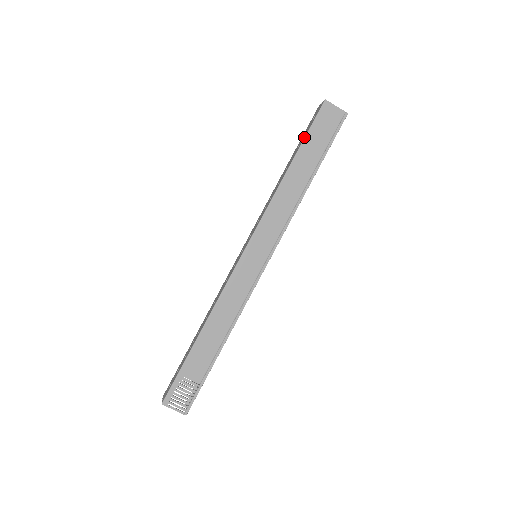
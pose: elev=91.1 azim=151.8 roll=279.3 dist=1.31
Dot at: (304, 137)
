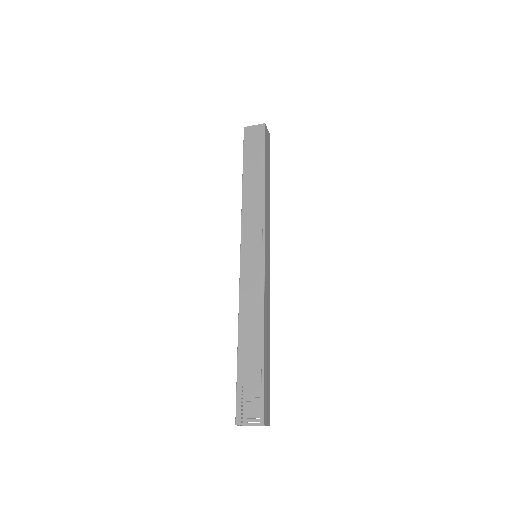
Dot at: (243, 157)
